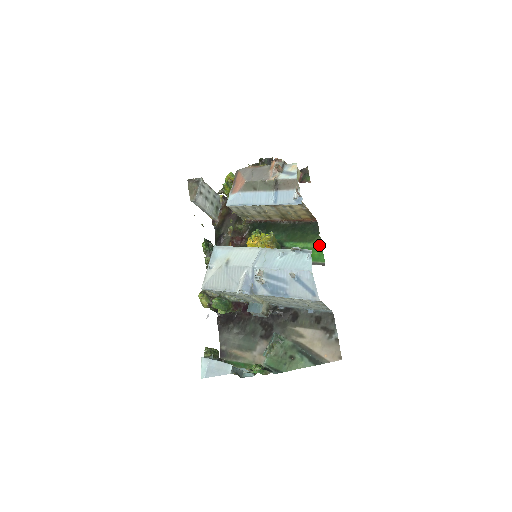
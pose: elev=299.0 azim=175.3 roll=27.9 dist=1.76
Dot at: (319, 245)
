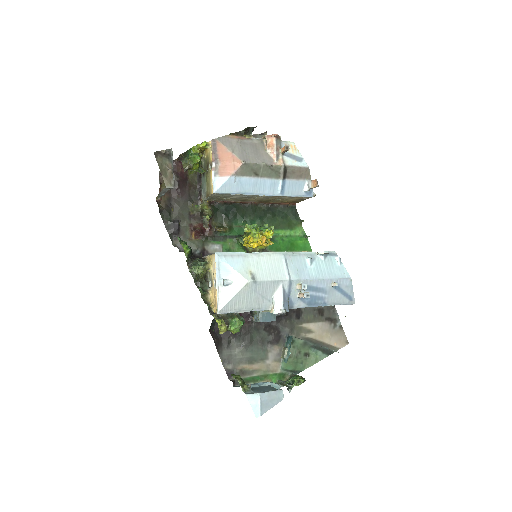
Dot at: (303, 232)
